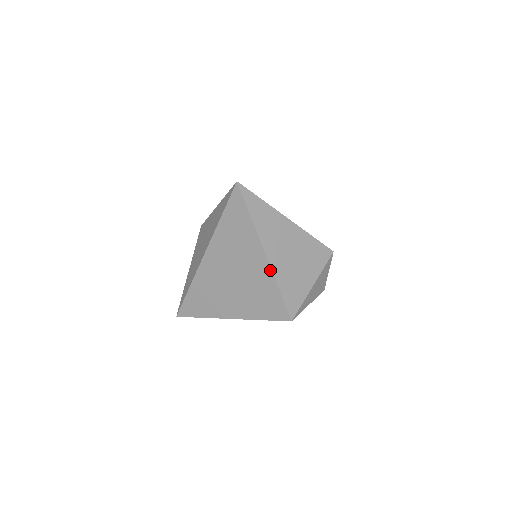
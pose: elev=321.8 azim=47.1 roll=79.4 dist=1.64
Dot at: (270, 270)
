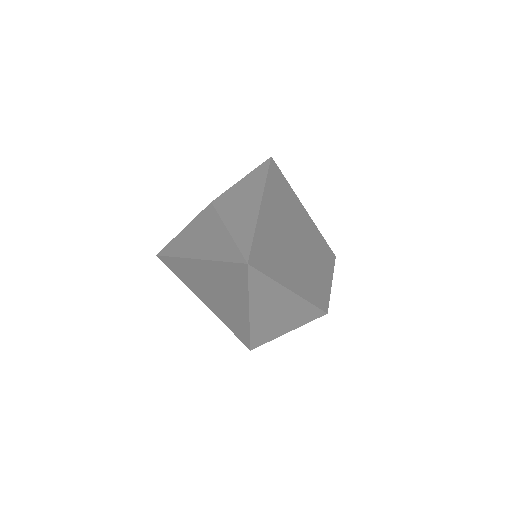
Dot at: (248, 322)
